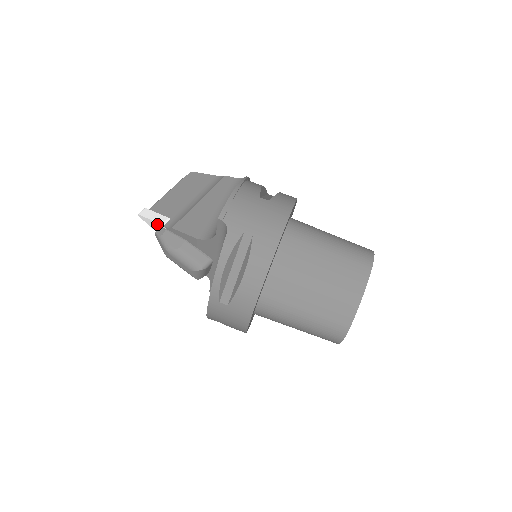
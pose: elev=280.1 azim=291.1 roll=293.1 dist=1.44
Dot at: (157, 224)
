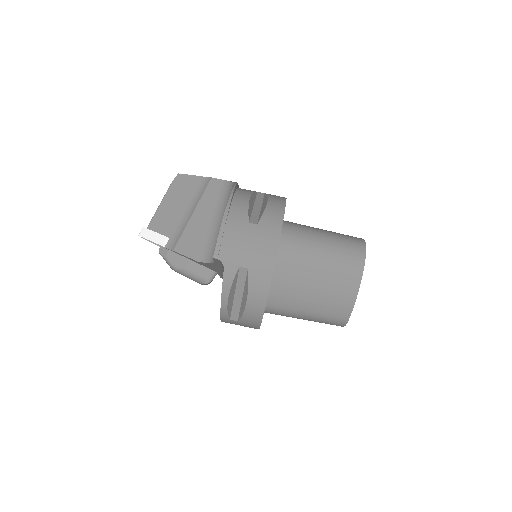
Dot at: occluded
